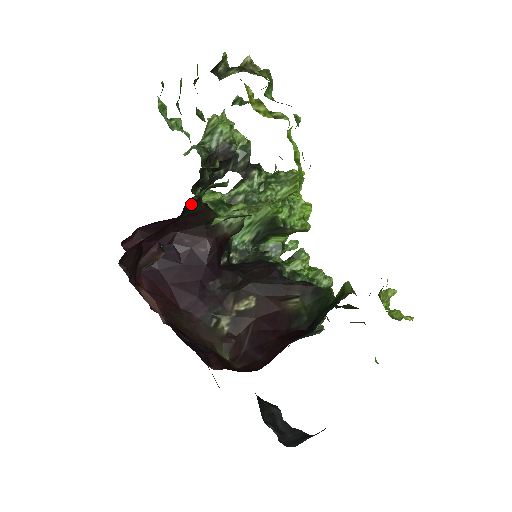
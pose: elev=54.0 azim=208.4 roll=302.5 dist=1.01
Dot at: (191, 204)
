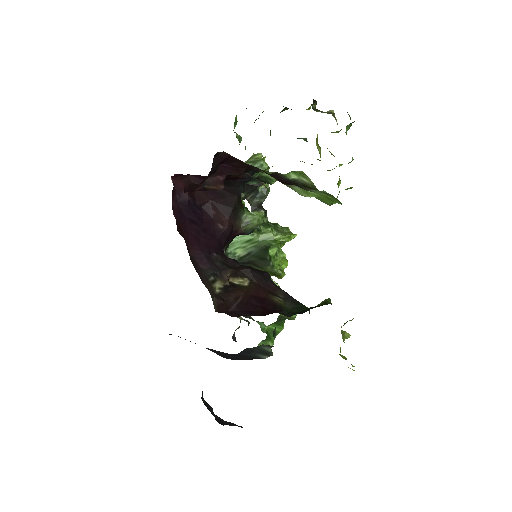
Dot at: occluded
